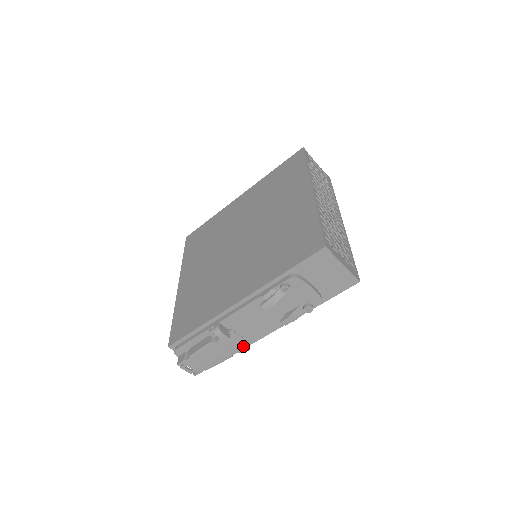
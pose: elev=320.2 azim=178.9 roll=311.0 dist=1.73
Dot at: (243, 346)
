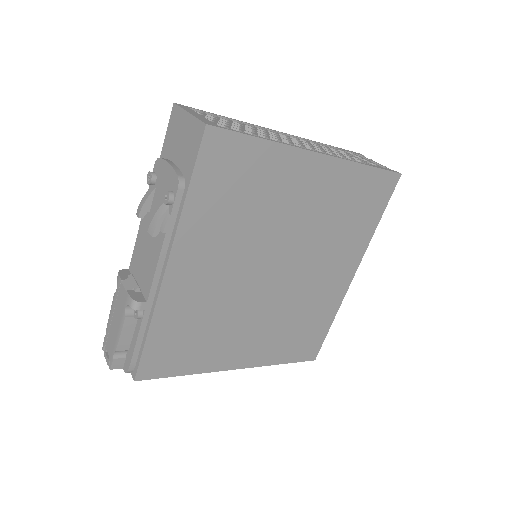
Dot at: (132, 294)
